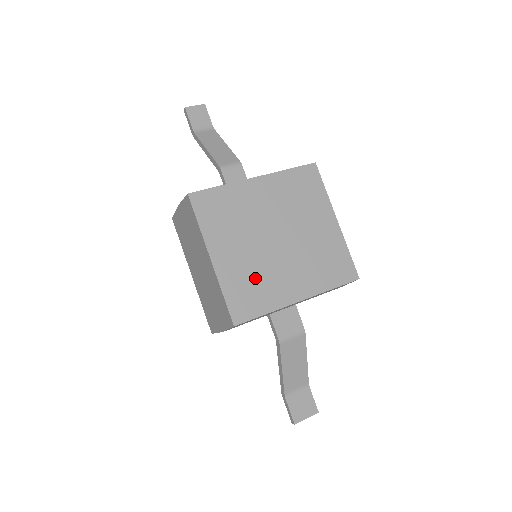
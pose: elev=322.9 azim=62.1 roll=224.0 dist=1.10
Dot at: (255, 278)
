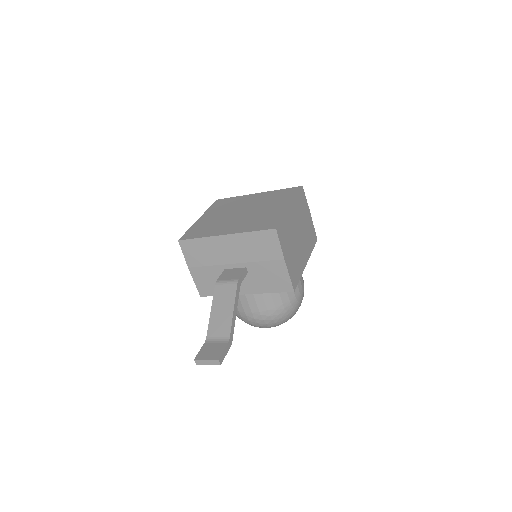
Dot at: (211, 225)
